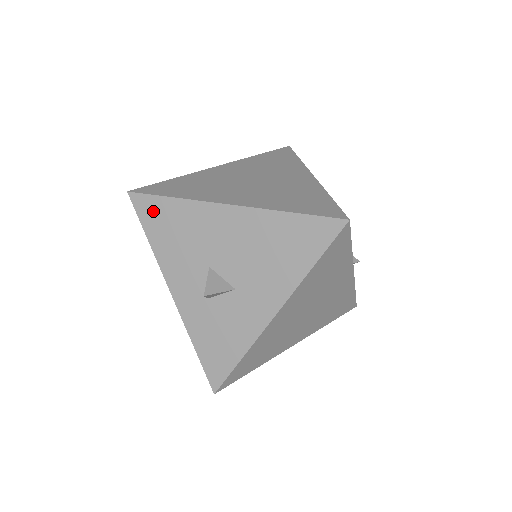
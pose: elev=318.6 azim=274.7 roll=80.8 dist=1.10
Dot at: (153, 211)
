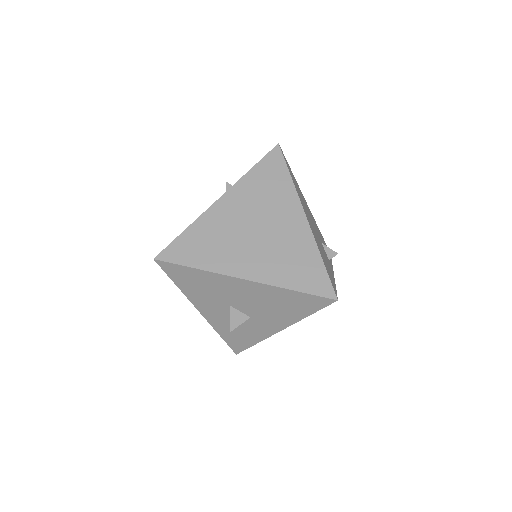
Dot at: (179, 273)
